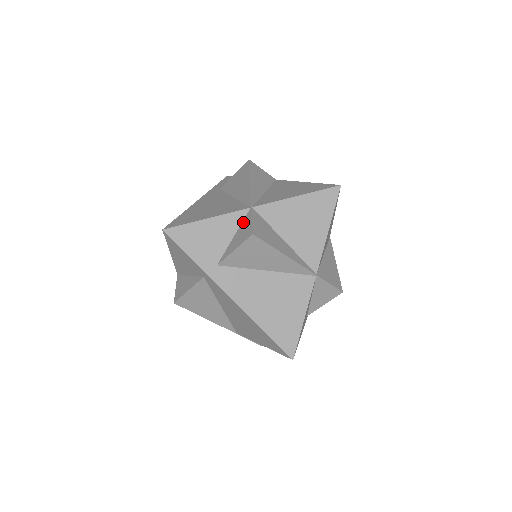
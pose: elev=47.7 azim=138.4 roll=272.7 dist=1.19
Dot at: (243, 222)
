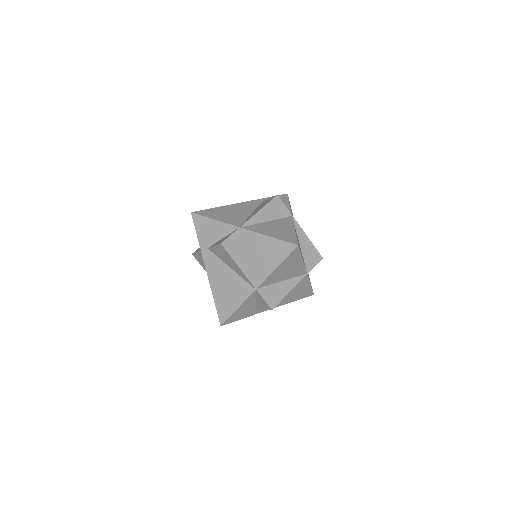
Dot at: (231, 233)
